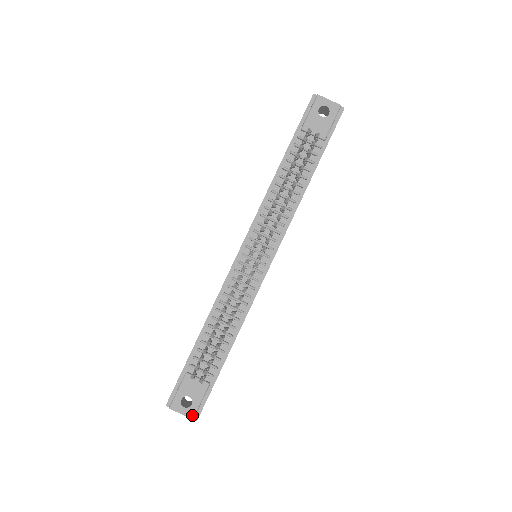
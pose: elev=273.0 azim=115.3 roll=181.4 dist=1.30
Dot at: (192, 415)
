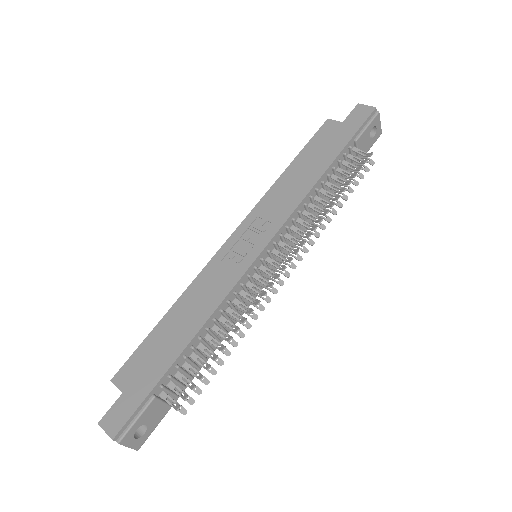
Dot at: (140, 446)
